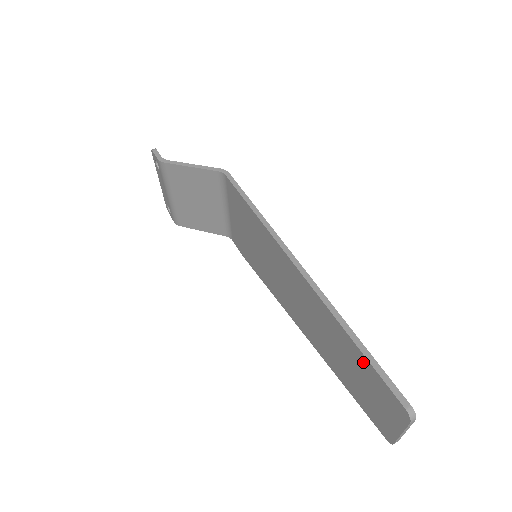
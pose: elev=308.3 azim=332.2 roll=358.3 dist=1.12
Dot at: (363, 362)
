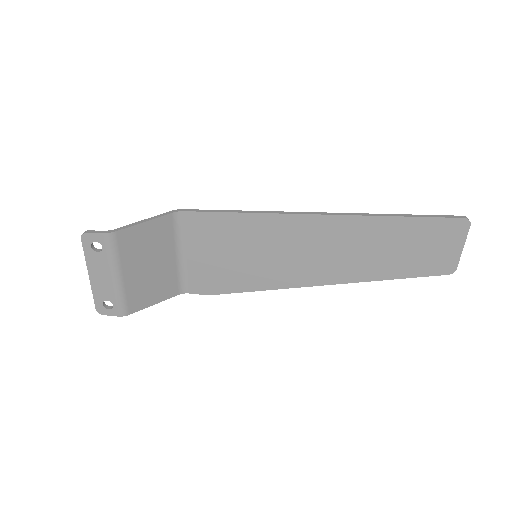
Dot at: (416, 225)
